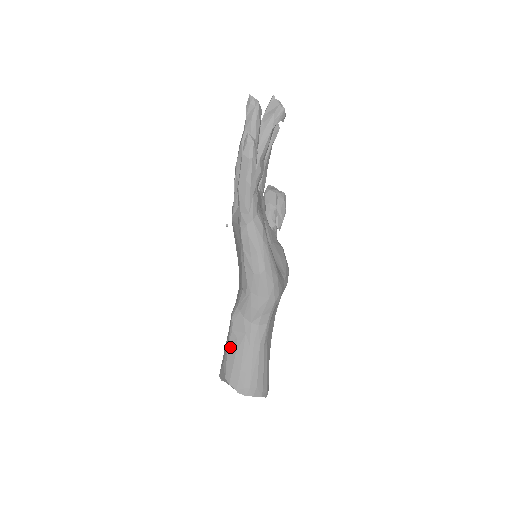
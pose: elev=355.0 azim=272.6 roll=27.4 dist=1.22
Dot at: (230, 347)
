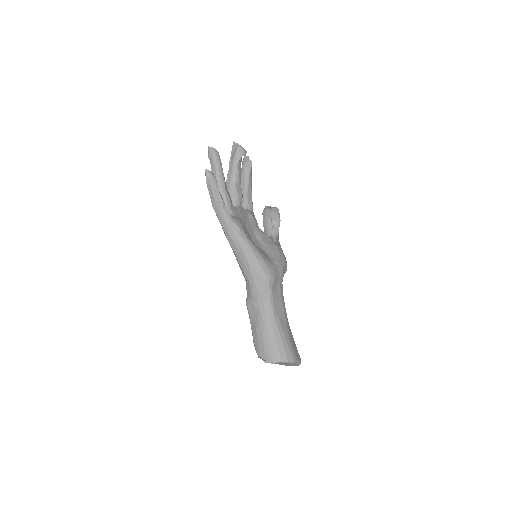
Dot at: (252, 328)
